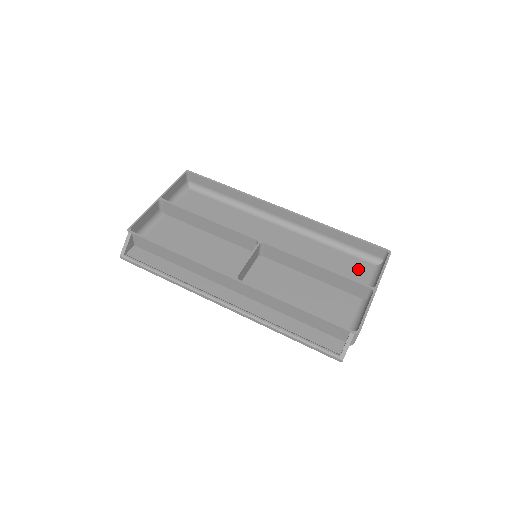
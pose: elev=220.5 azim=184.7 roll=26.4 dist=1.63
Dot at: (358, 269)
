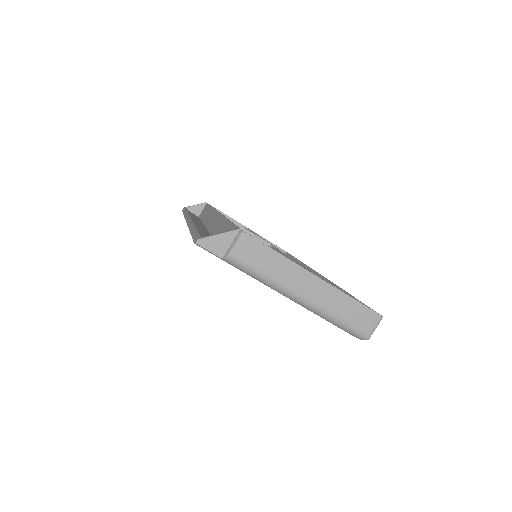
Dot at: occluded
